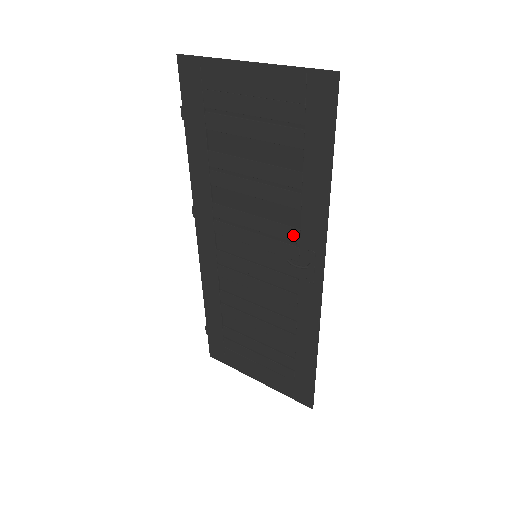
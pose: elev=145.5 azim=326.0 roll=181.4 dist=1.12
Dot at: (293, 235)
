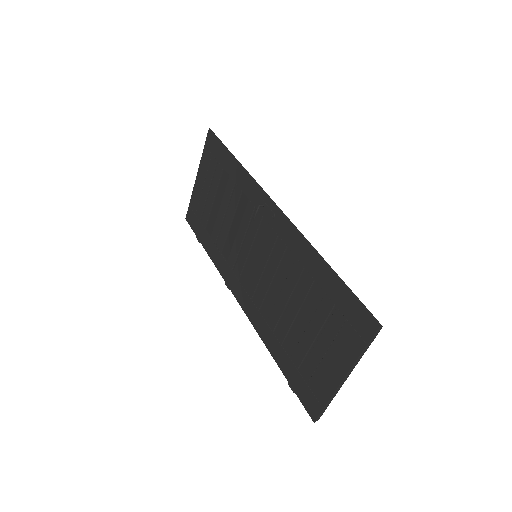
Dot at: (250, 208)
